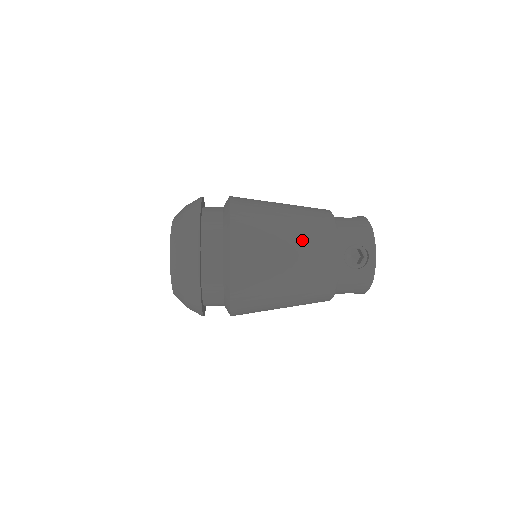
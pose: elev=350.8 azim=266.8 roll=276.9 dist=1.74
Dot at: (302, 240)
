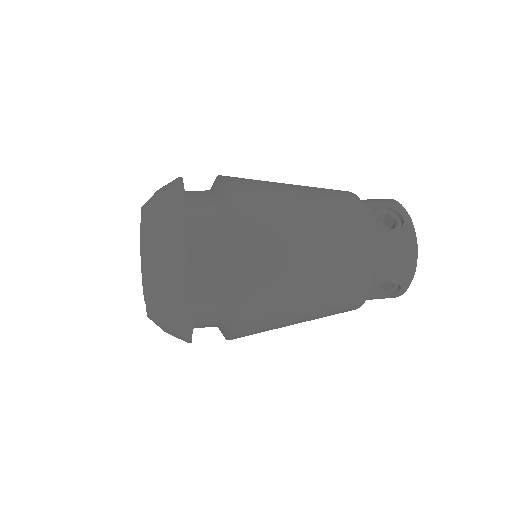
Dot at: (317, 195)
